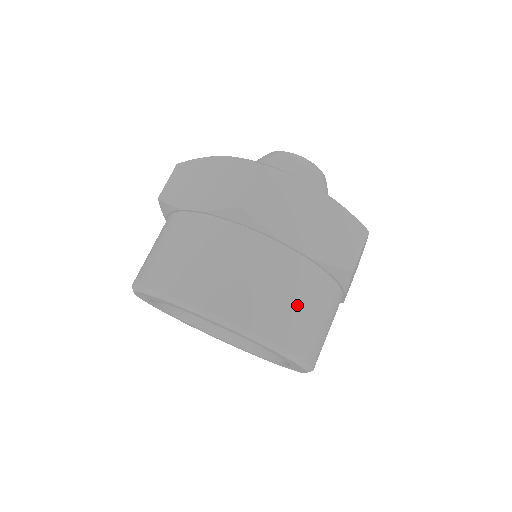
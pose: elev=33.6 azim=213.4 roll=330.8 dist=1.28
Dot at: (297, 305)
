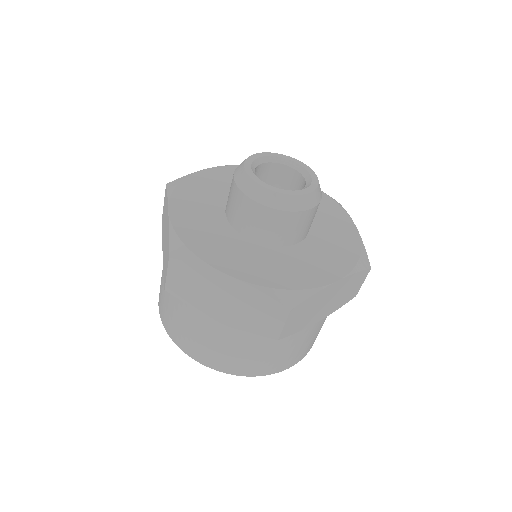
Dot at: (235, 352)
